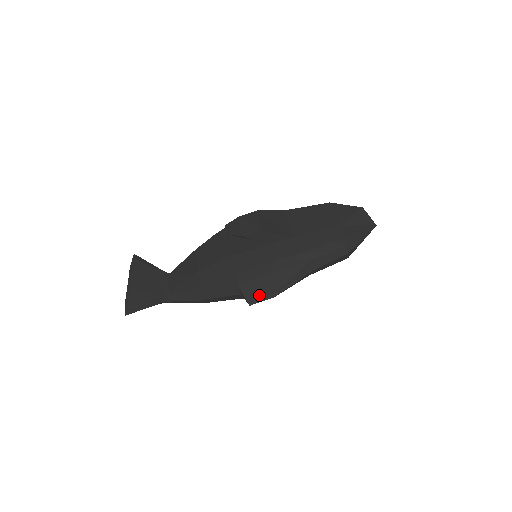
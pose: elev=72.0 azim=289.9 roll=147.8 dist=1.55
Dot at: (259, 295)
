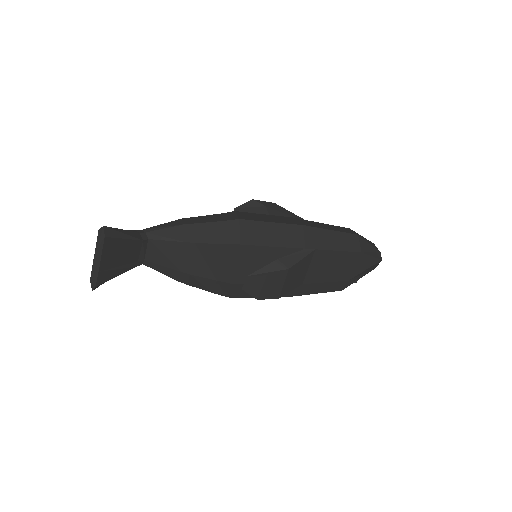
Dot at: (240, 297)
